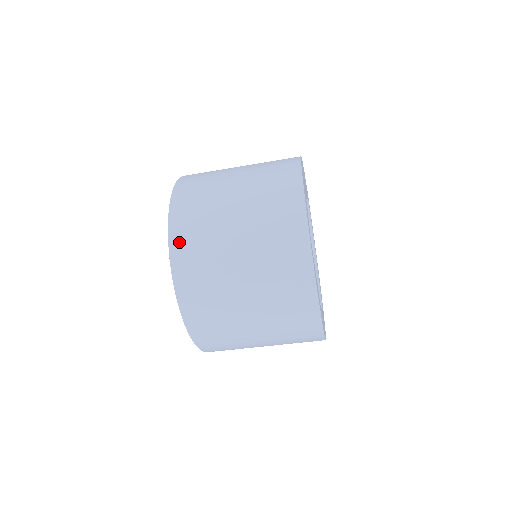
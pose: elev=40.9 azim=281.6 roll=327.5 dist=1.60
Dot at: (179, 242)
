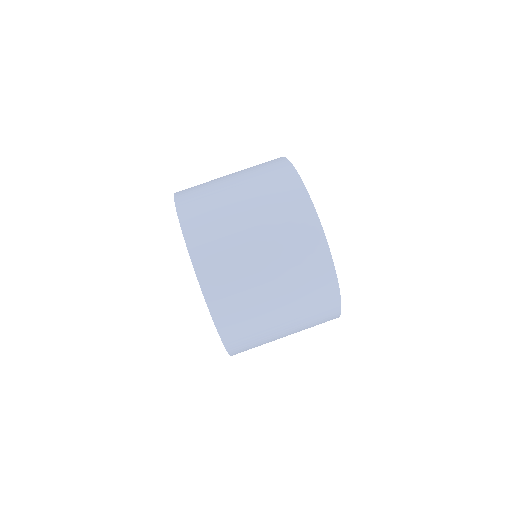
Dot at: (198, 245)
